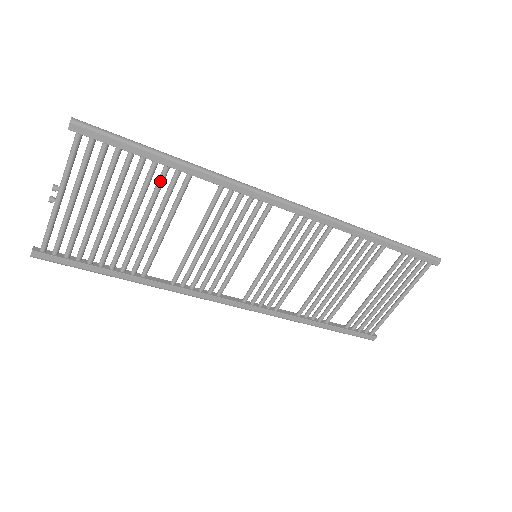
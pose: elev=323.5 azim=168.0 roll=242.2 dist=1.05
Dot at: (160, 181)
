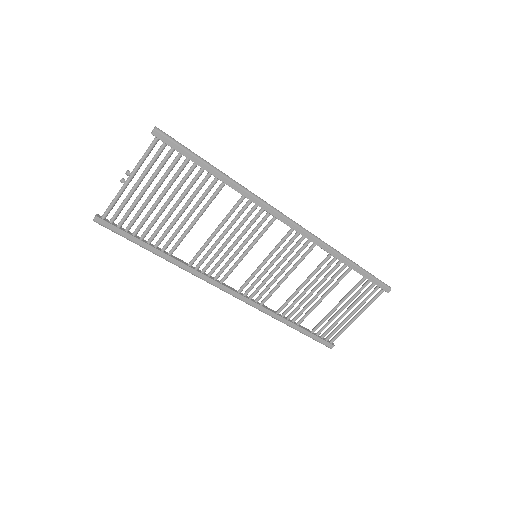
Dot at: (202, 183)
